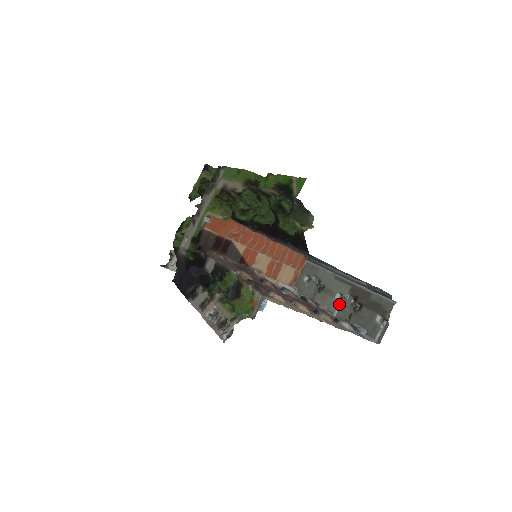
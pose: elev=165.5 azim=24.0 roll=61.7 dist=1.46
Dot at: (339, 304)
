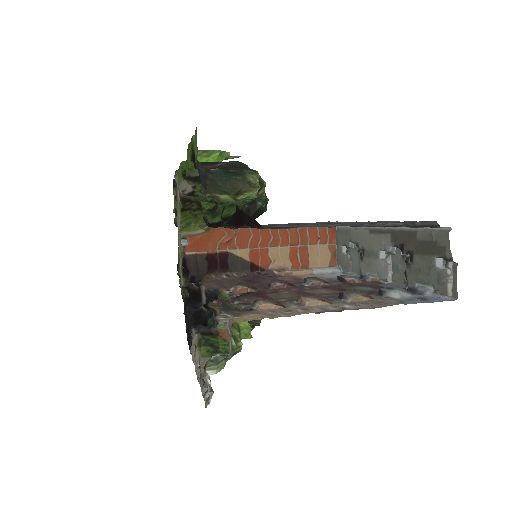
Dot at: (388, 264)
